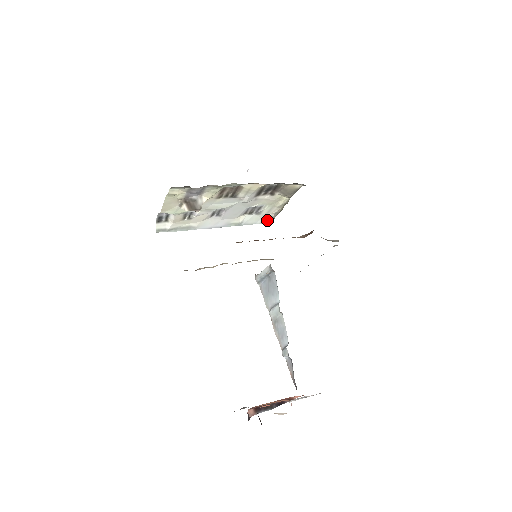
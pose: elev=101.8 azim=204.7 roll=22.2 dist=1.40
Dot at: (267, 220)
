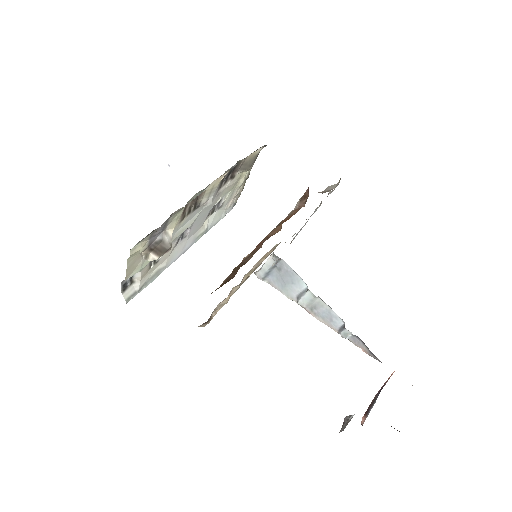
Dot at: (229, 208)
